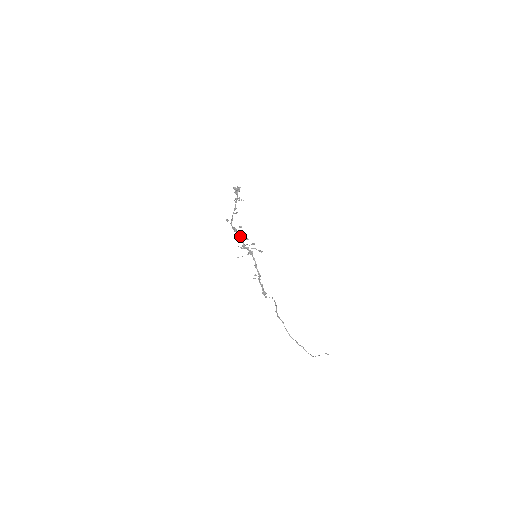
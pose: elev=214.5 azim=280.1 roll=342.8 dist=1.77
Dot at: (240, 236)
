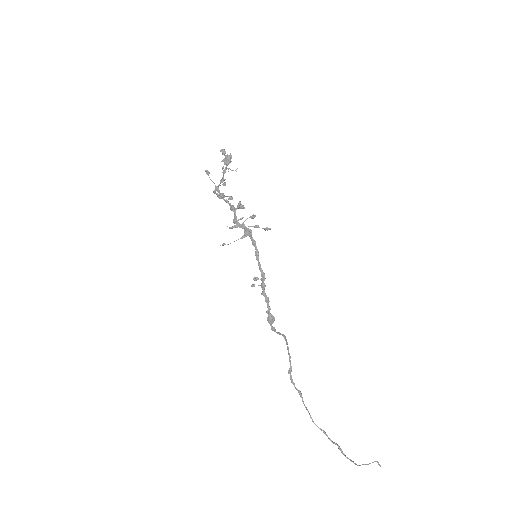
Dot at: (229, 204)
